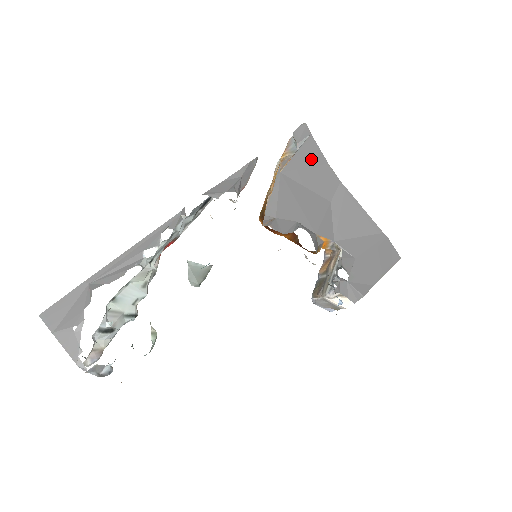
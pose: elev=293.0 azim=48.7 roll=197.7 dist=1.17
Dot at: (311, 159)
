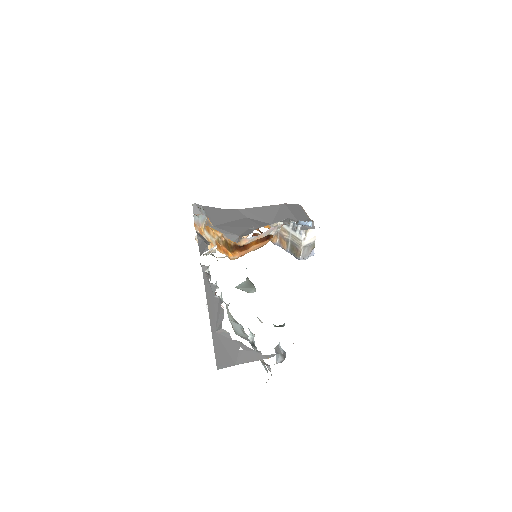
Dot at: (215, 213)
